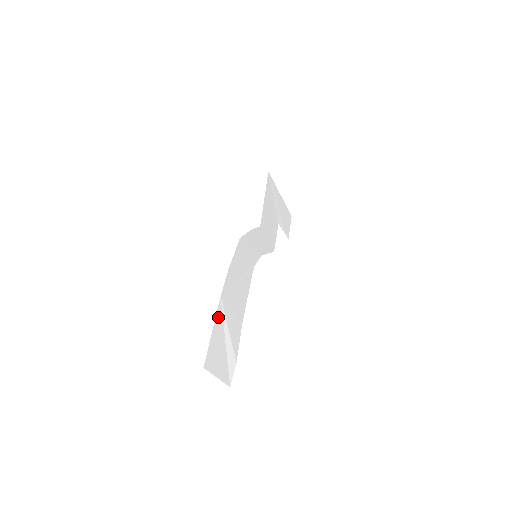
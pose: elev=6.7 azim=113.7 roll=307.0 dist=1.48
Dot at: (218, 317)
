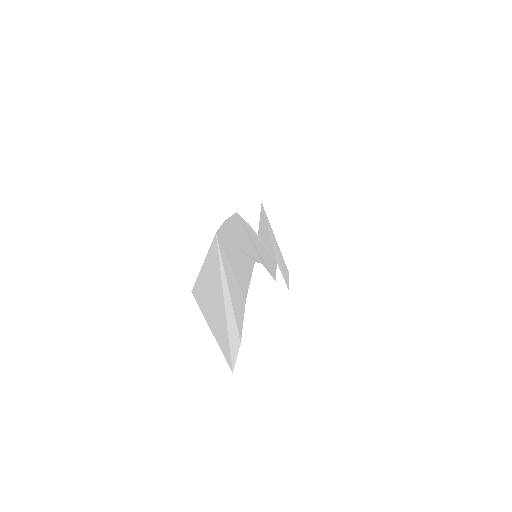
Dot at: (213, 253)
